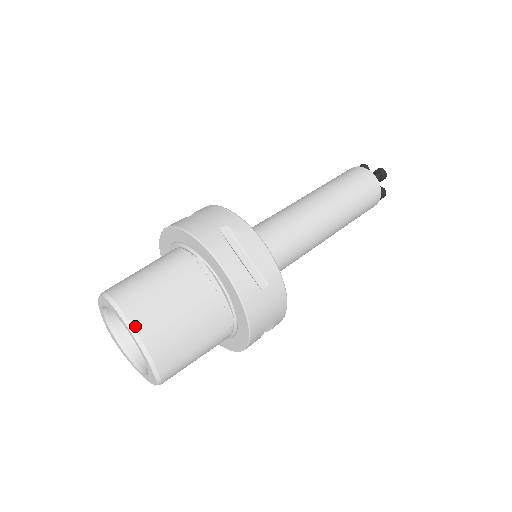
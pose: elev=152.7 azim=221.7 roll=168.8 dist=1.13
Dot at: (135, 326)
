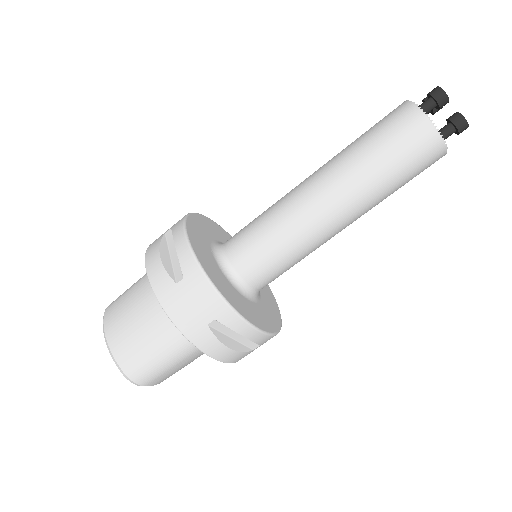
Dot at: (105, 327)
